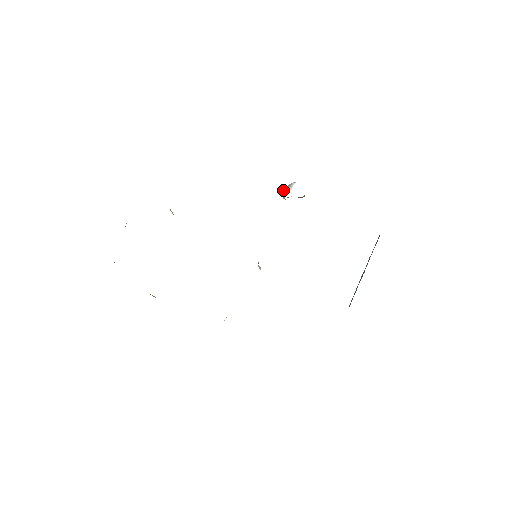
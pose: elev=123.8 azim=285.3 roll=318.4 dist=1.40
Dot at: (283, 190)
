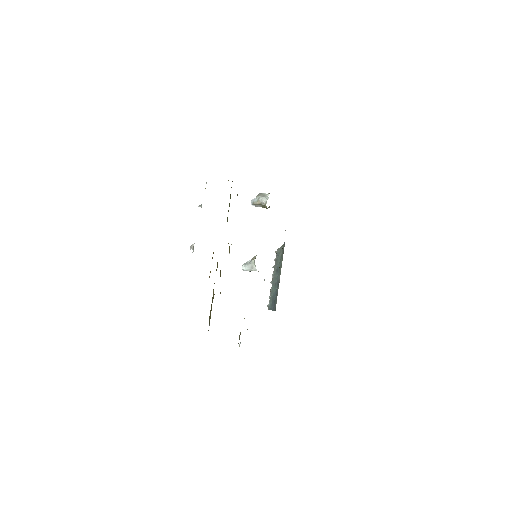
Dot at: (262, 198)
